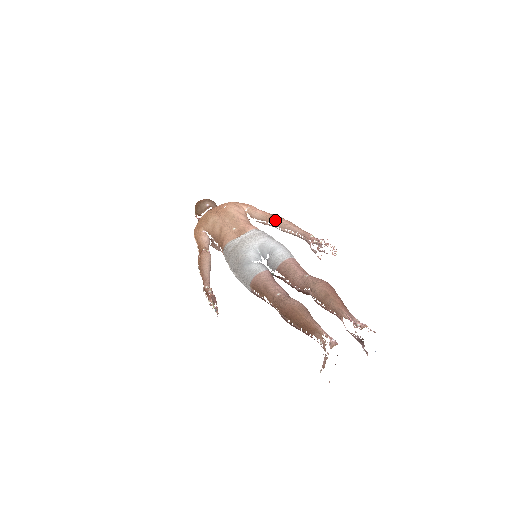
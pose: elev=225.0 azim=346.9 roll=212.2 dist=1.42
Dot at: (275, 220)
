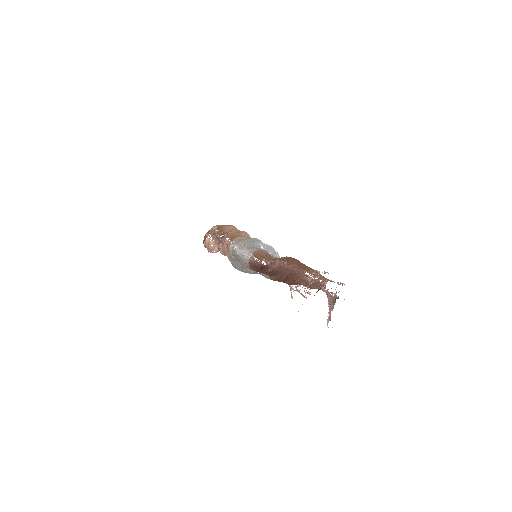
Dot at: occluded
